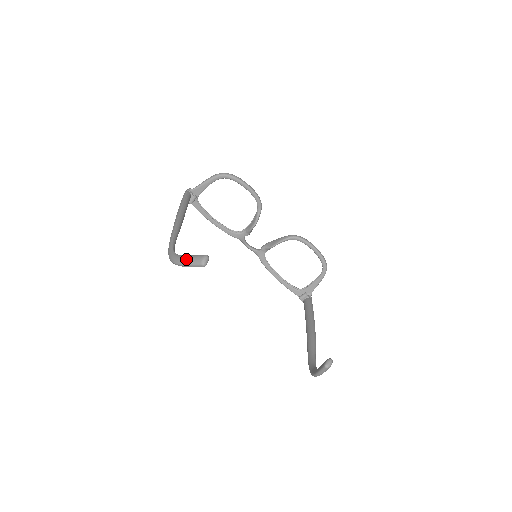
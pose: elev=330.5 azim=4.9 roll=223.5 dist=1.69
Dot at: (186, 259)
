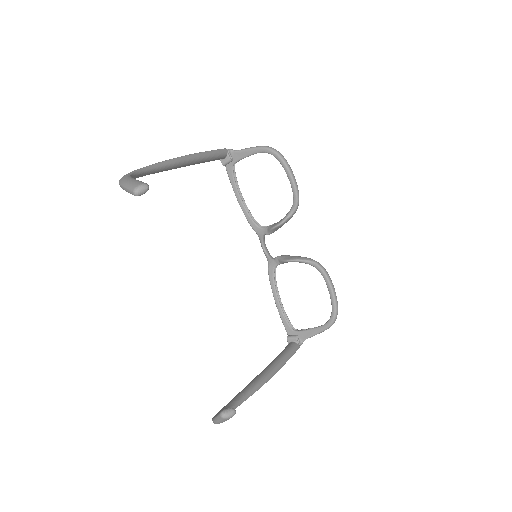
Dot at: (127, 180)
